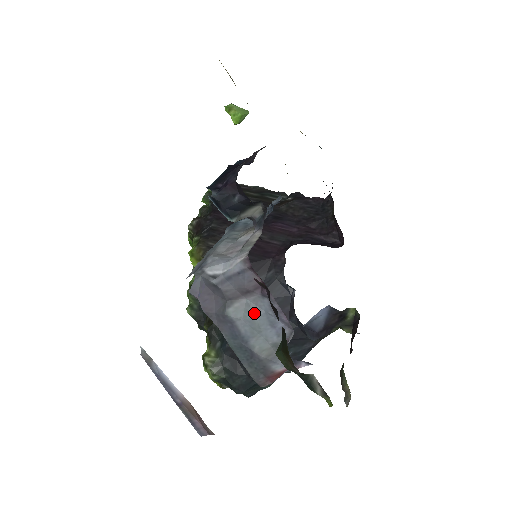
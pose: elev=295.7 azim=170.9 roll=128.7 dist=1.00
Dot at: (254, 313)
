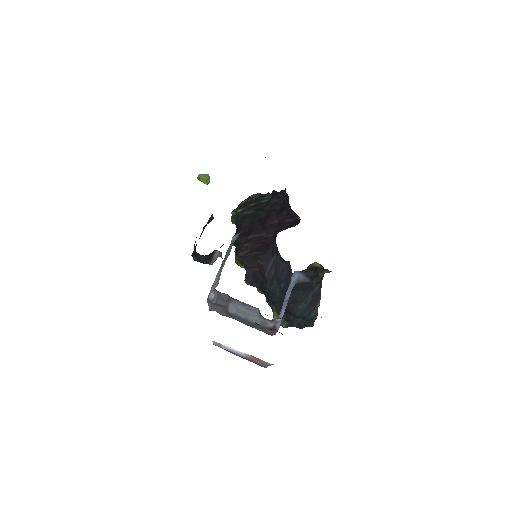
Dot at: (238, 308)
